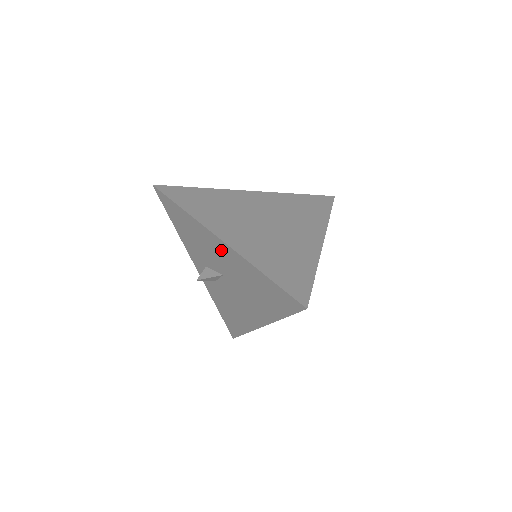
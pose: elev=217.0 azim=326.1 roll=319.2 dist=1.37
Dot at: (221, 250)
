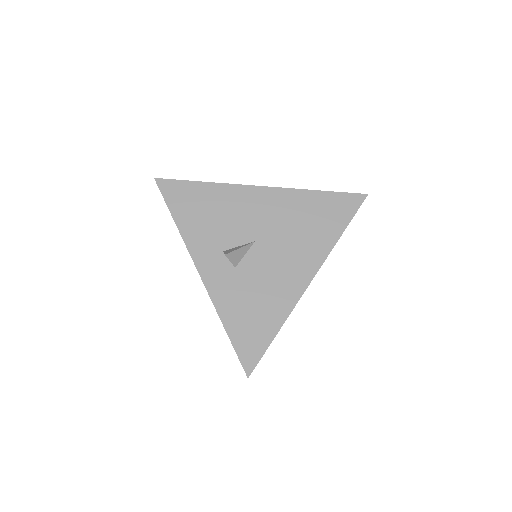
Dot at: (260, 201)
